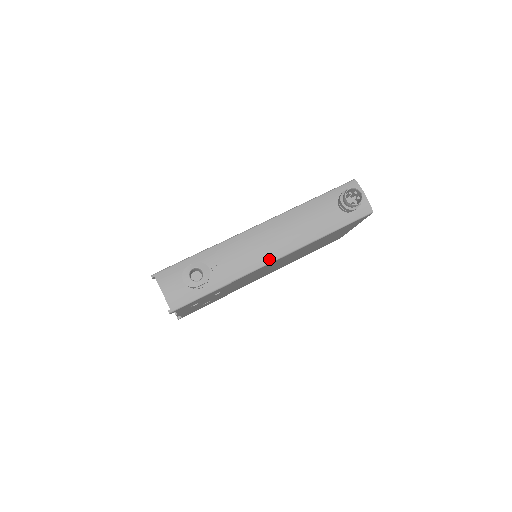
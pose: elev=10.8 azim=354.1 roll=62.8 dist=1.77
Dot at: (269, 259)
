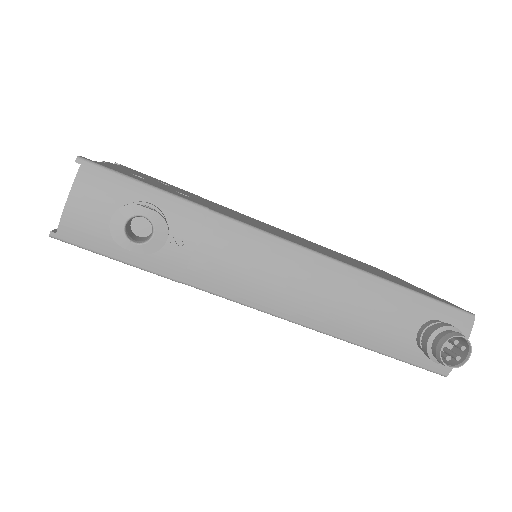
Dot at: (262, 304)
